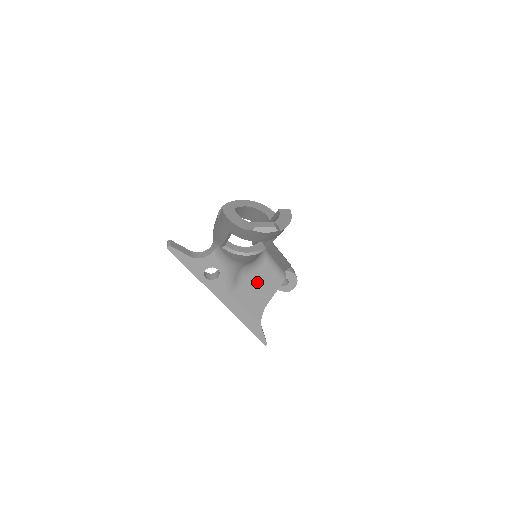
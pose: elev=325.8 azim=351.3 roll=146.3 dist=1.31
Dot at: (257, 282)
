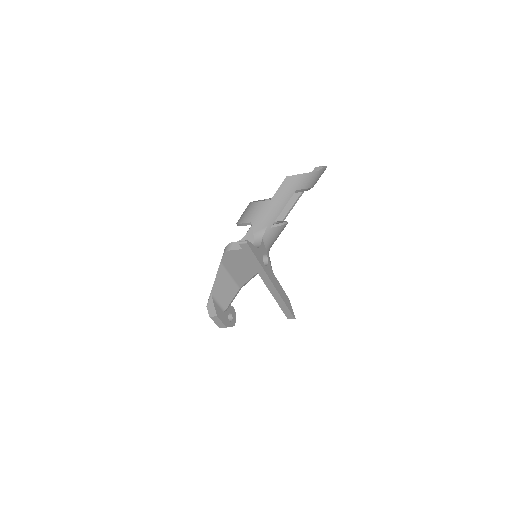
Dot at: occluded
